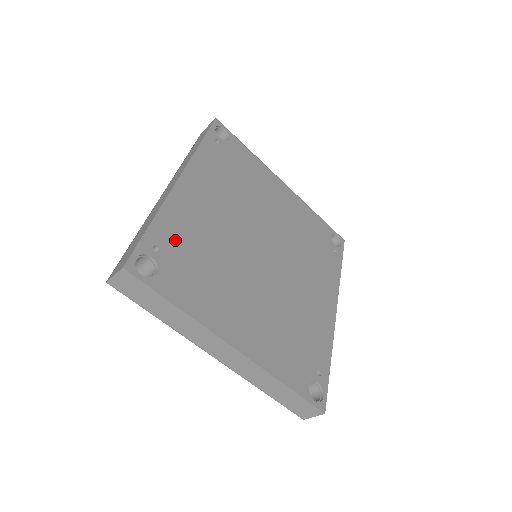
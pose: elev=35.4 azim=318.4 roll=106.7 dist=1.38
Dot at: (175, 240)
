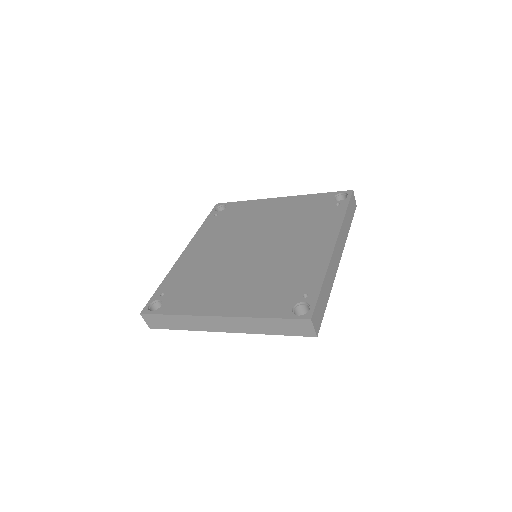
Dot at: (176, 283)
